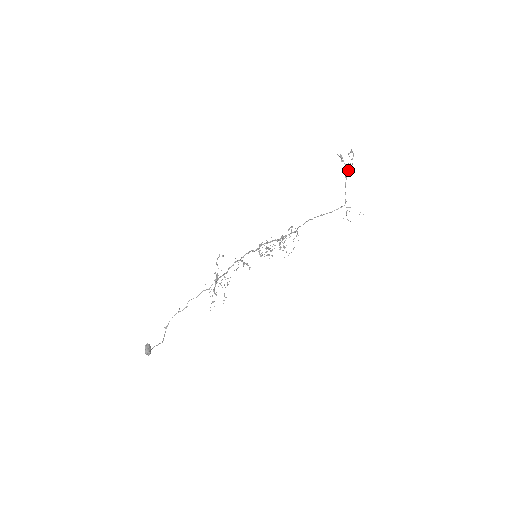
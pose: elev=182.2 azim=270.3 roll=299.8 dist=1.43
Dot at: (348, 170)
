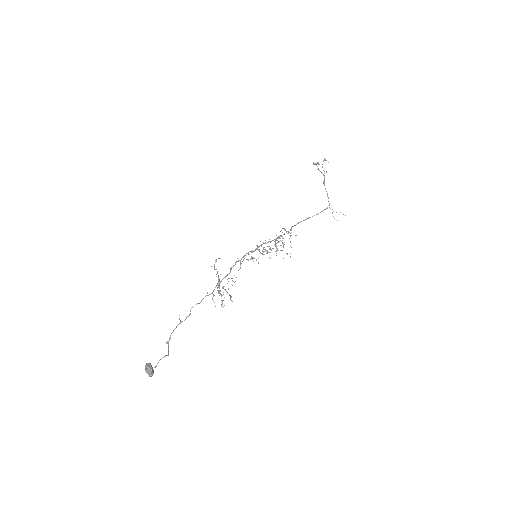
Dot at: (324, 176)
